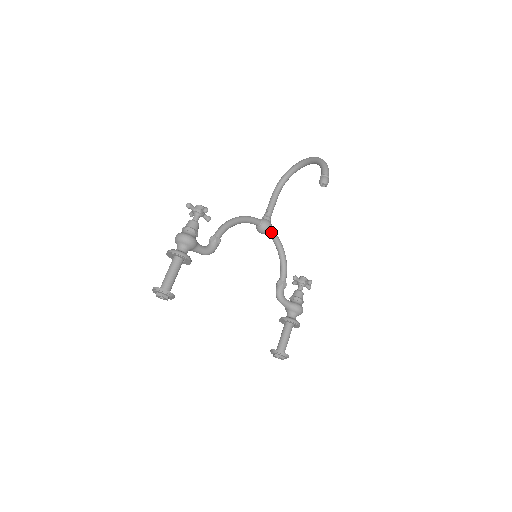
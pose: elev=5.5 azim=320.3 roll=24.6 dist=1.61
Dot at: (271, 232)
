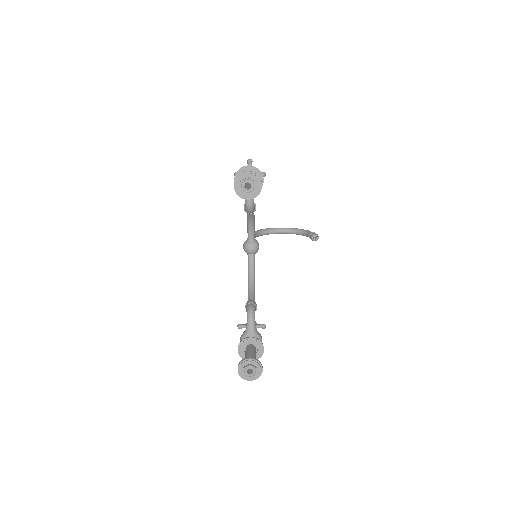
Dot at: (254, 256)
